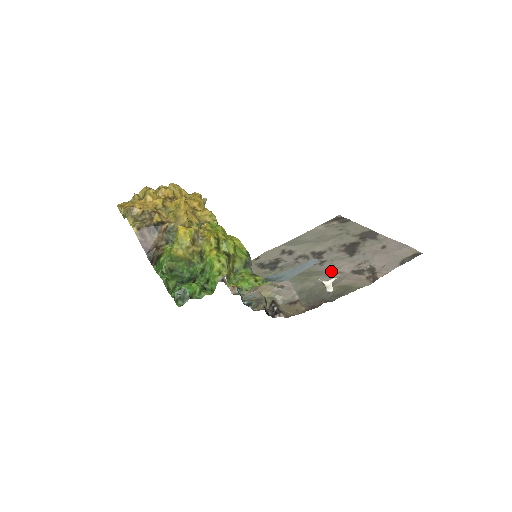
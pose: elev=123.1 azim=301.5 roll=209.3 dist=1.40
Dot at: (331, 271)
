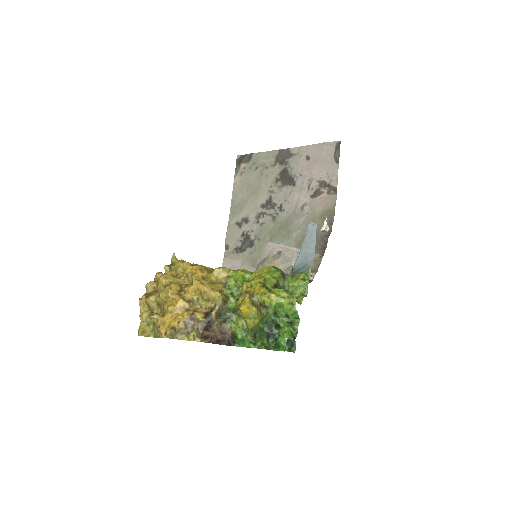
Dot at: (297, 210)
